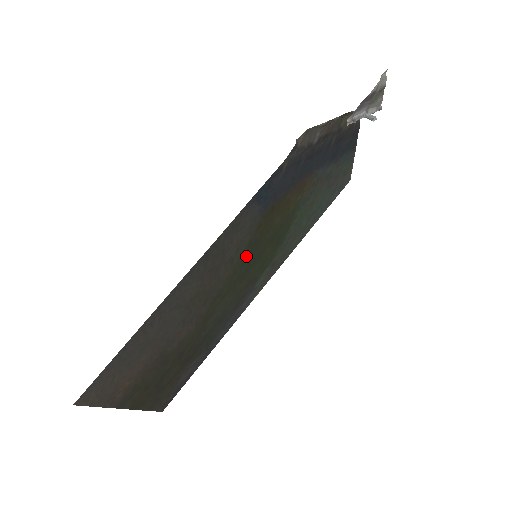
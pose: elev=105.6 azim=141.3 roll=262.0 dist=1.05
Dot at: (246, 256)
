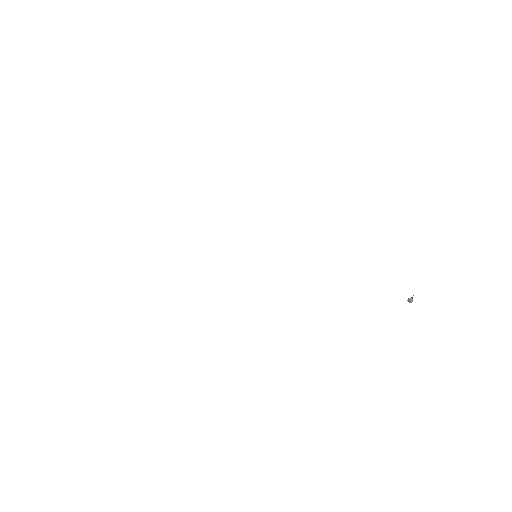
Dot at: occluded
